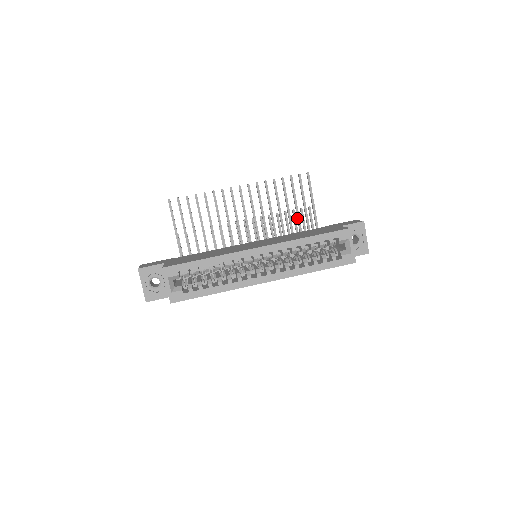
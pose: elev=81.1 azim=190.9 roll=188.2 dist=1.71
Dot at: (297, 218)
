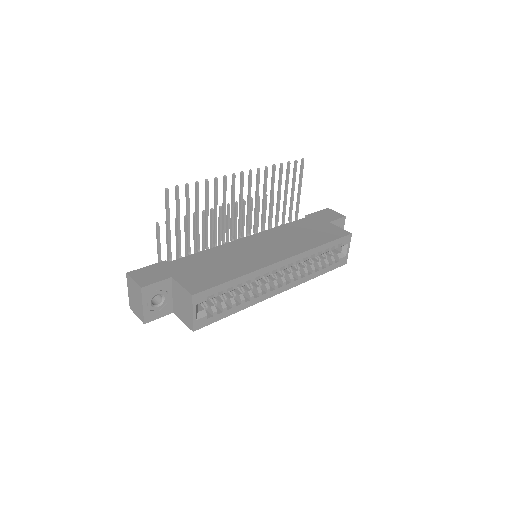
Dot at: (284, 206)
